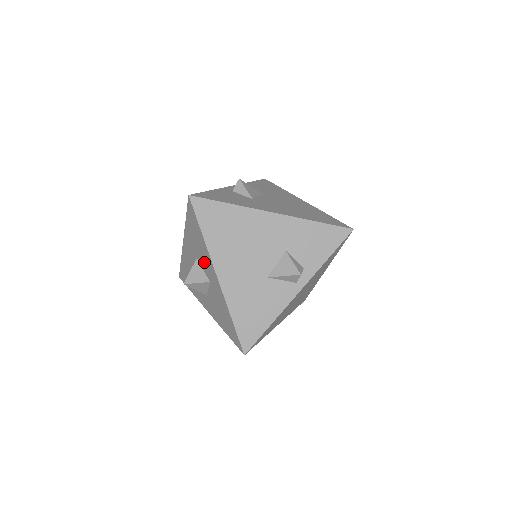
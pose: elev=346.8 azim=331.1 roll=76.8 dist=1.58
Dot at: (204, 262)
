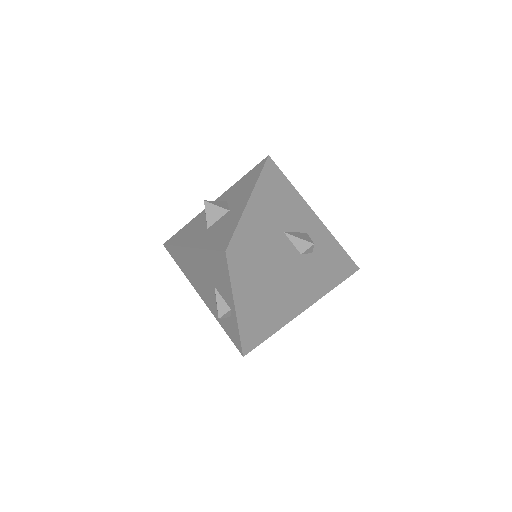
Dot at: (238, 197)
